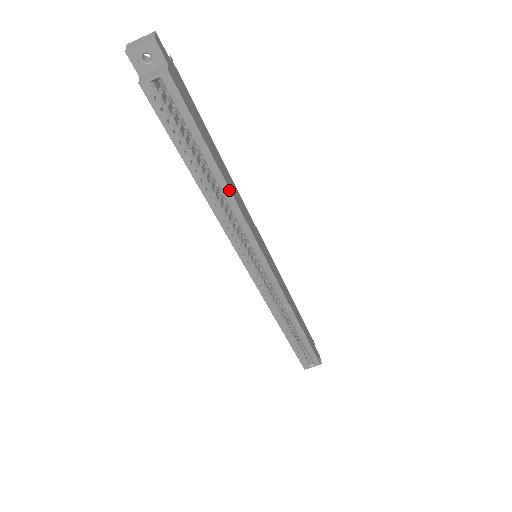
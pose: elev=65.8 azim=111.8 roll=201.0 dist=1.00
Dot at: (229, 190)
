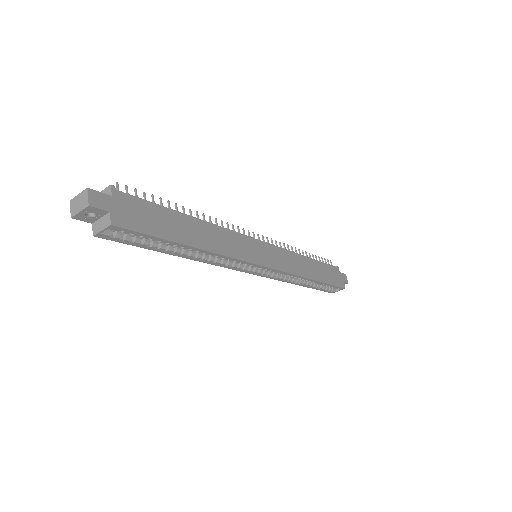
Dot at: (207, 251)
